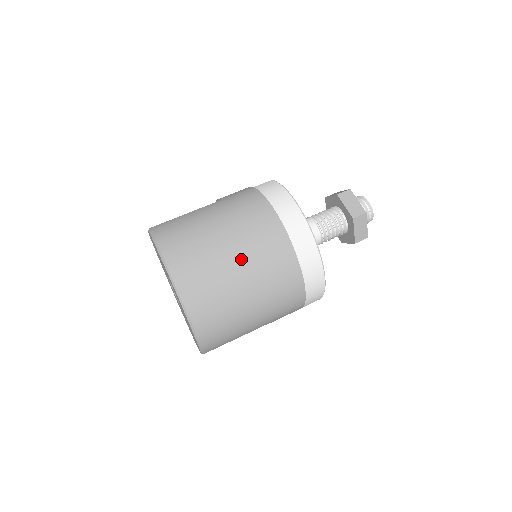
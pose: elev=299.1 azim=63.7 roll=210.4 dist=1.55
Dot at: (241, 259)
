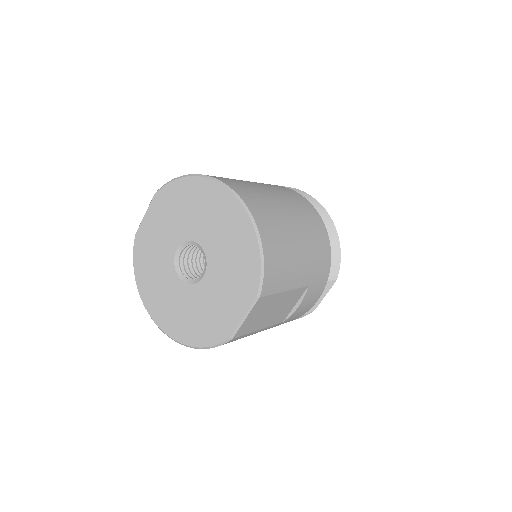
Dot at: (270, 190)
